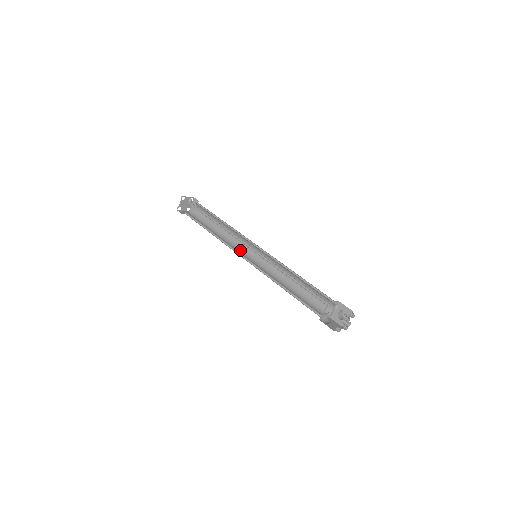
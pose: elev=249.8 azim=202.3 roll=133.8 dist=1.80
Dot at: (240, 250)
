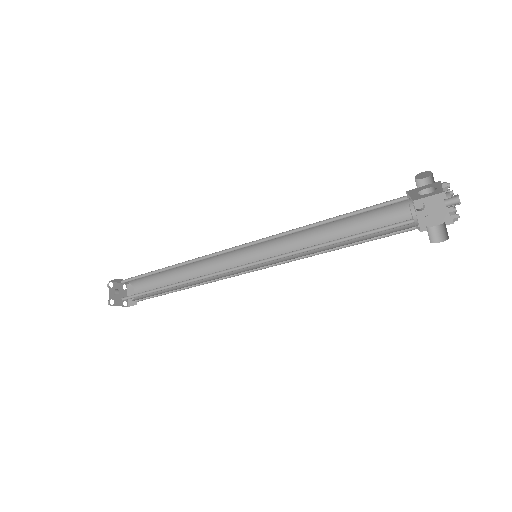
Dot at: (229, 262)
